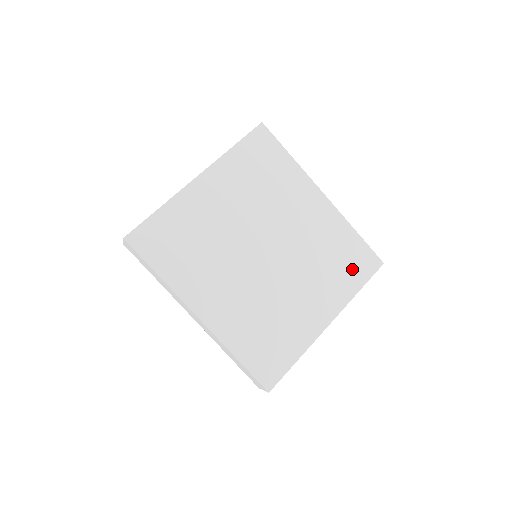
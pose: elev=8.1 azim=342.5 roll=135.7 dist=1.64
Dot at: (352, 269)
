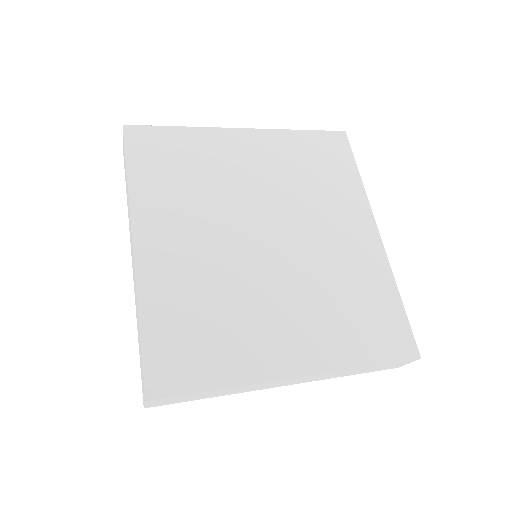
Dot at: (370, 333)
